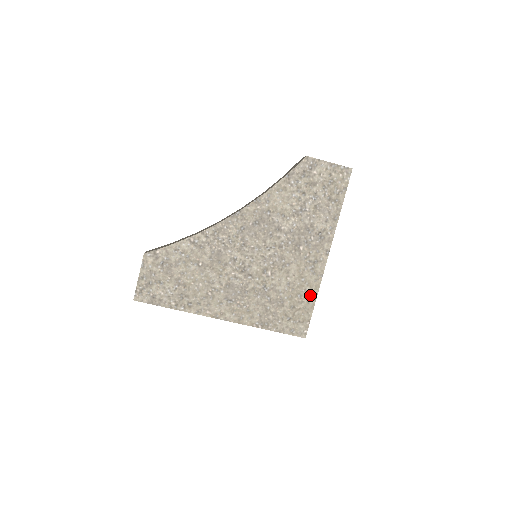
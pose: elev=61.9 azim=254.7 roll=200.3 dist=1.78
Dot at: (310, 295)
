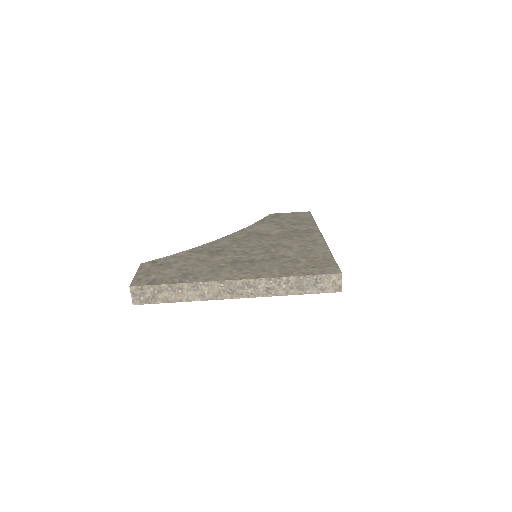
Dot at: (323, 253)
